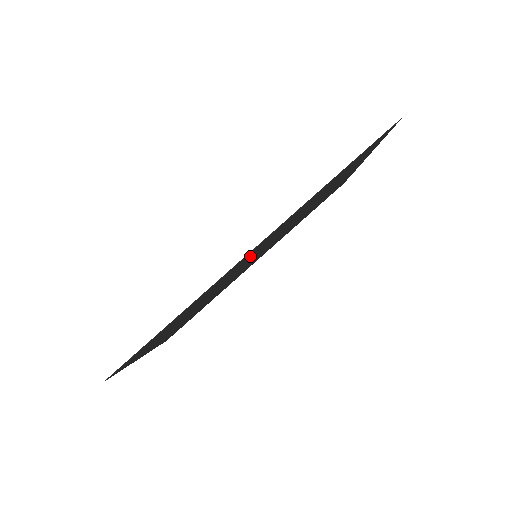
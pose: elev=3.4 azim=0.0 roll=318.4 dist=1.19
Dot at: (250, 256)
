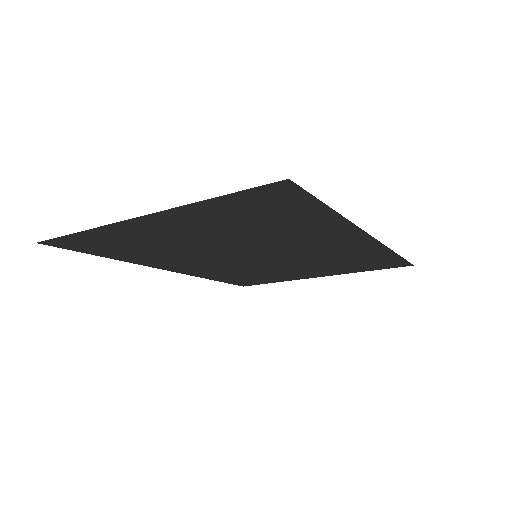
Dot at: (318, 244)
